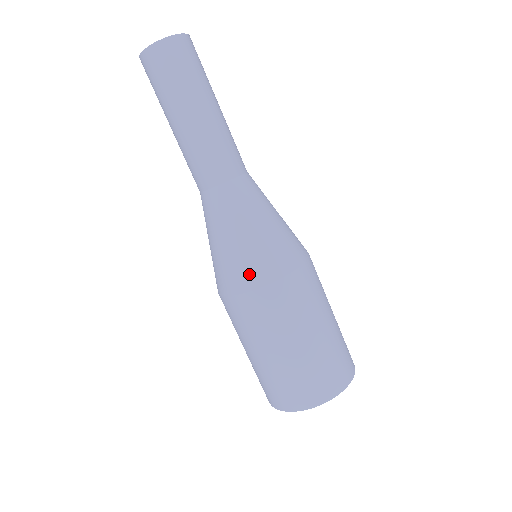
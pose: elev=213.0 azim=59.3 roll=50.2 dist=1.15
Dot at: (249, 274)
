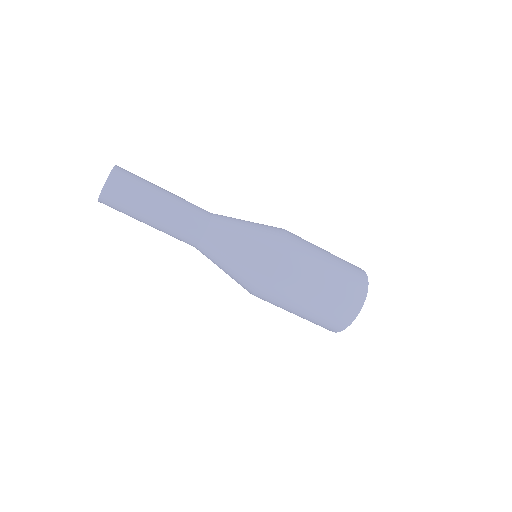
Dot at: (258, 277)
